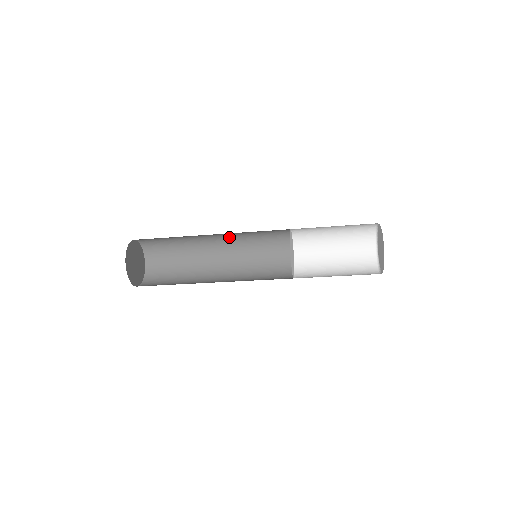
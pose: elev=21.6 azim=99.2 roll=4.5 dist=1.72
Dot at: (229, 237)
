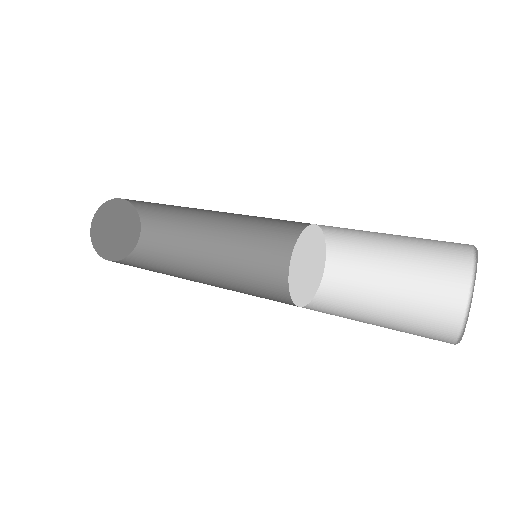
Dot at: (238, 227)
